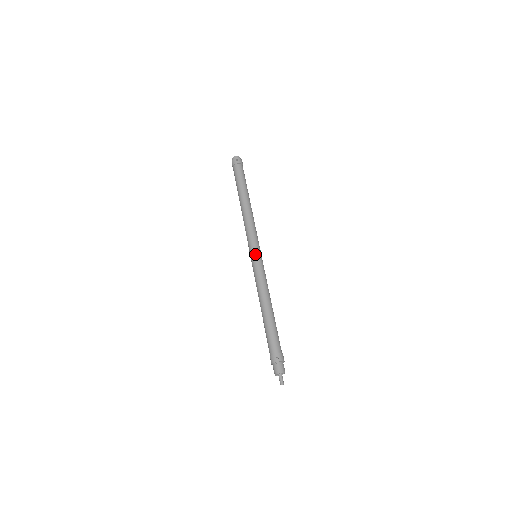
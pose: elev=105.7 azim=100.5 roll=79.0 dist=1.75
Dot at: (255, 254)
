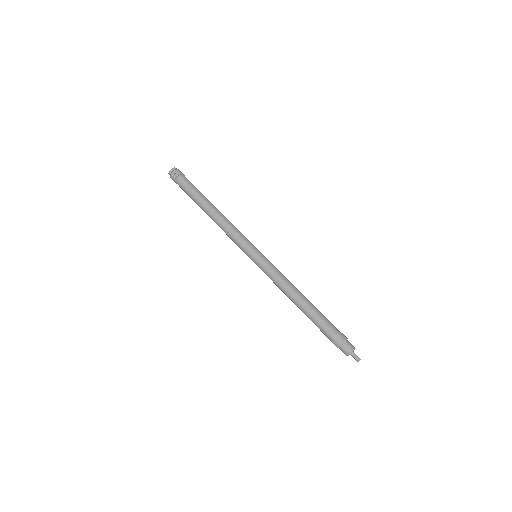
Dot at: (254, 256)
